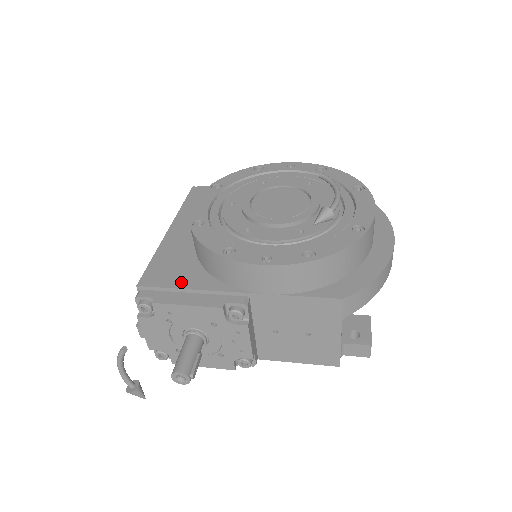
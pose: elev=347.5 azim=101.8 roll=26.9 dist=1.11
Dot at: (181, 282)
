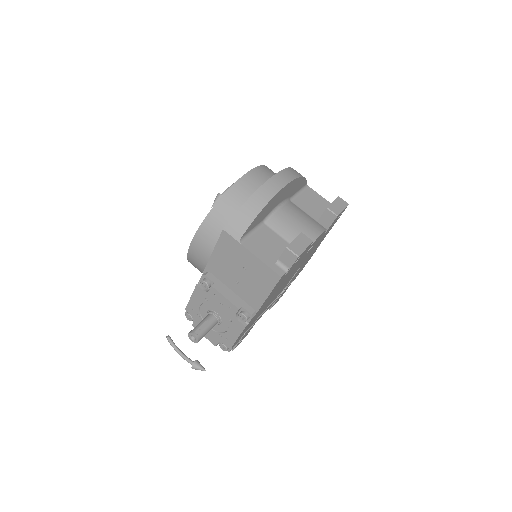
Dot at: occluded
